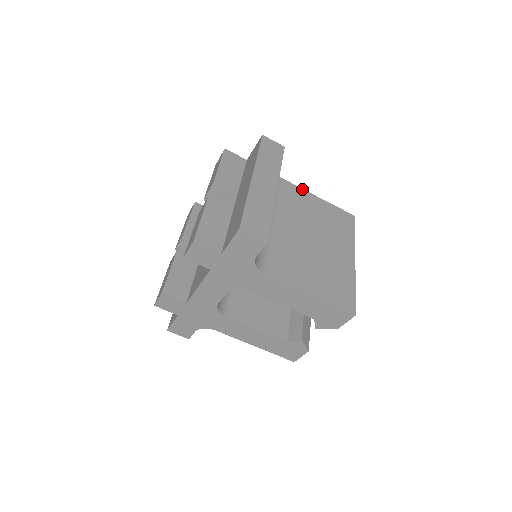
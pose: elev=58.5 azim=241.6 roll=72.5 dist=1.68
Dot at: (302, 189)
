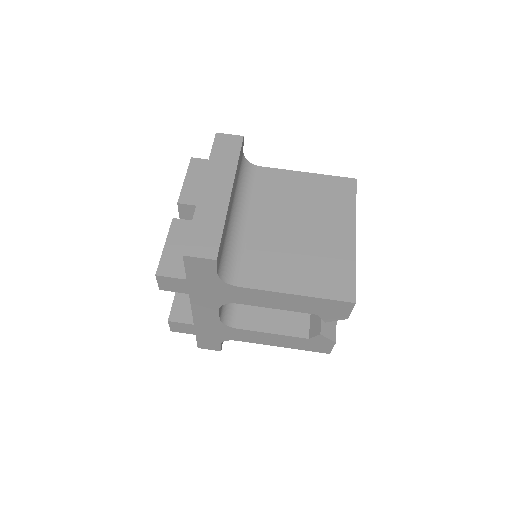
Dot at: (285, 170)
